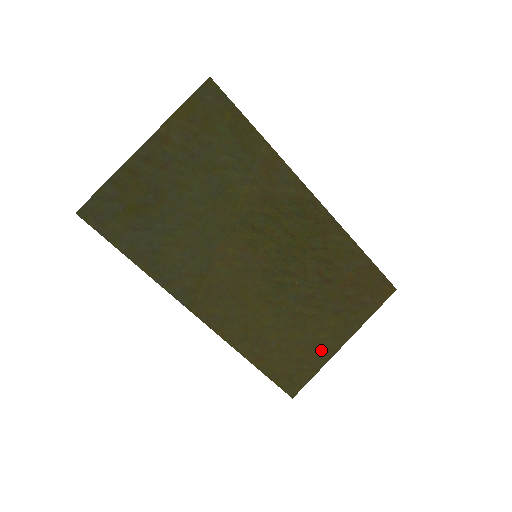
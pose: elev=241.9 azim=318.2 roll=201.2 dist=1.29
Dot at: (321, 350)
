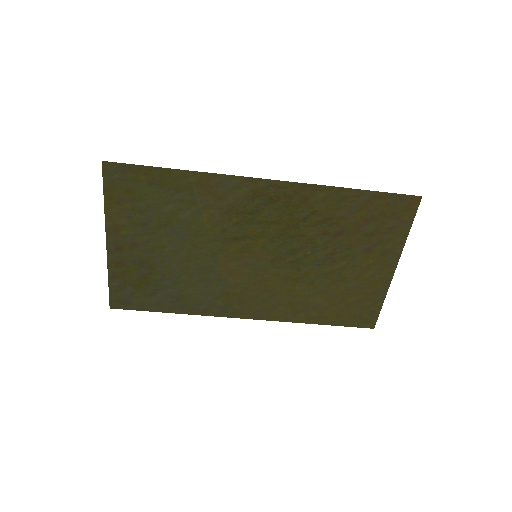
Dot at: (374, 285)
